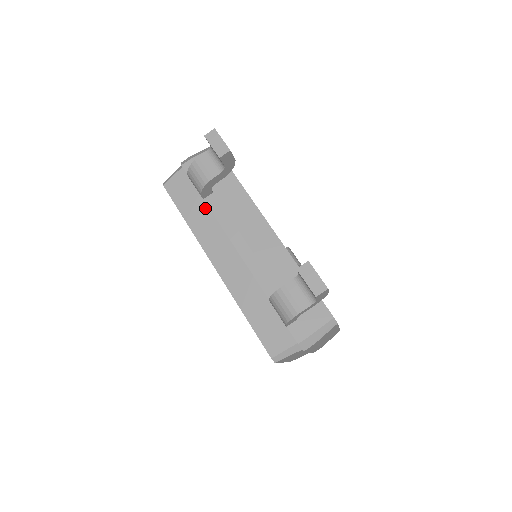
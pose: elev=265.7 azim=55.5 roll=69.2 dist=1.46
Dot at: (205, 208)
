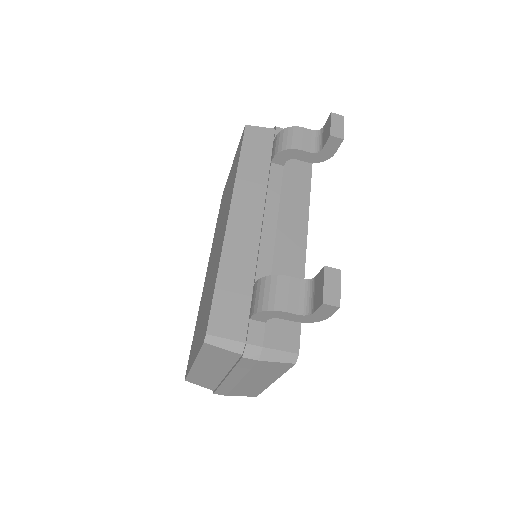
Dot at: (265, 169)
